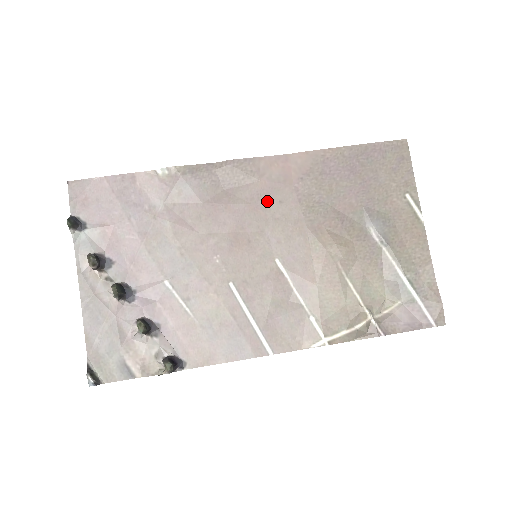
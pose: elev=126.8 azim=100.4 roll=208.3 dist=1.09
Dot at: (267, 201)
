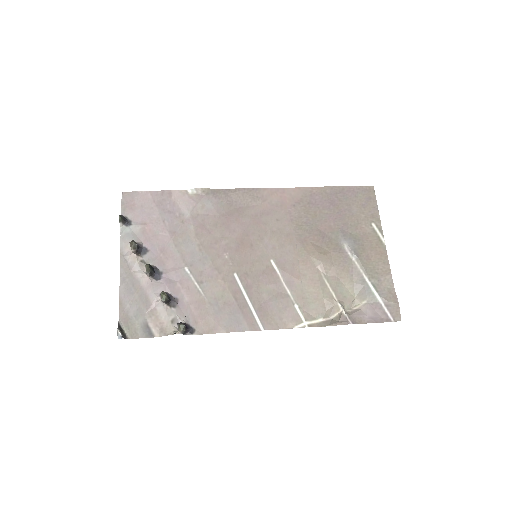
Dot at: (267, 218)
